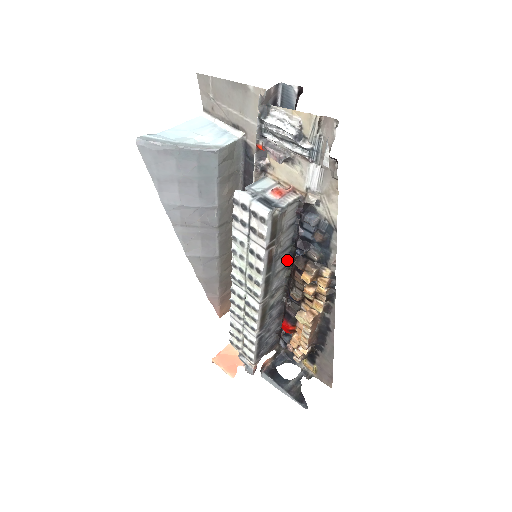
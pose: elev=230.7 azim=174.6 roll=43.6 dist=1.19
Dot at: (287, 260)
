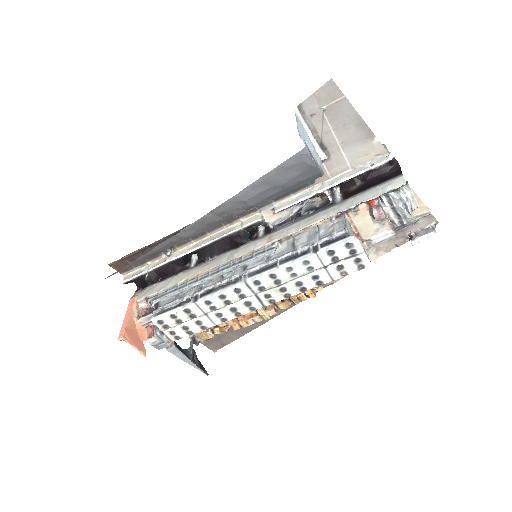
Dot at: occluded
